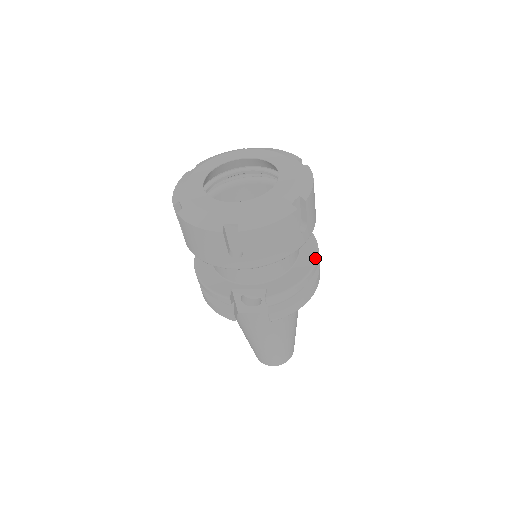
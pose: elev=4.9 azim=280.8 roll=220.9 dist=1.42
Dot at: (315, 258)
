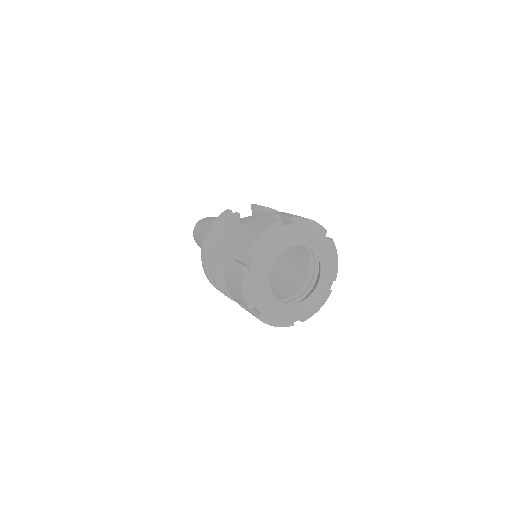
Dot at: occluded
